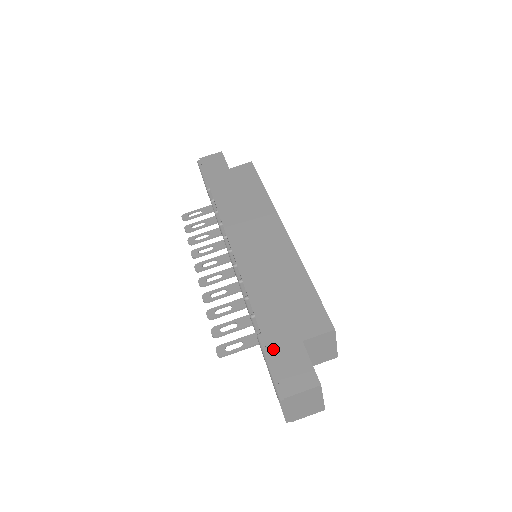
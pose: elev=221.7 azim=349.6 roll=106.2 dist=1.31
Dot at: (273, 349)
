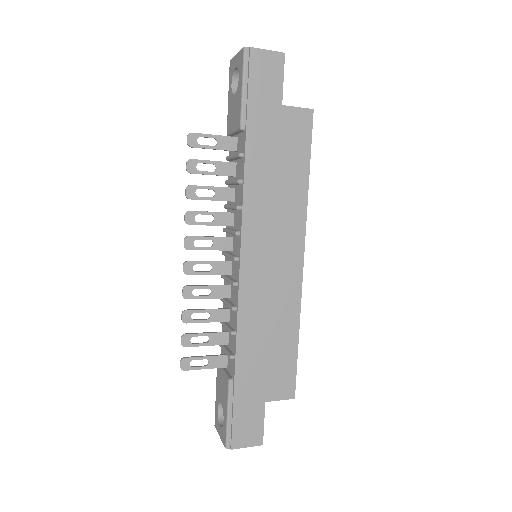
Dot at: (239, 403)
